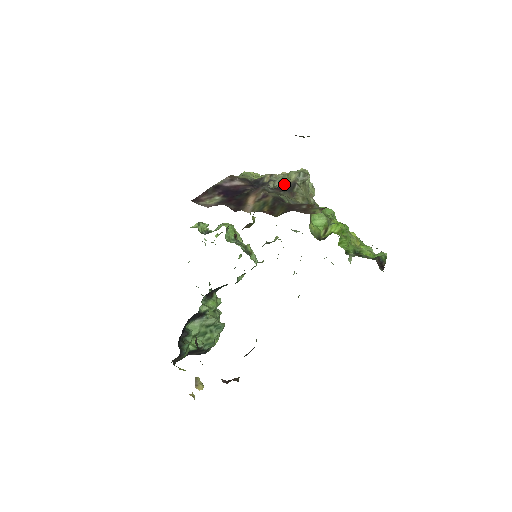
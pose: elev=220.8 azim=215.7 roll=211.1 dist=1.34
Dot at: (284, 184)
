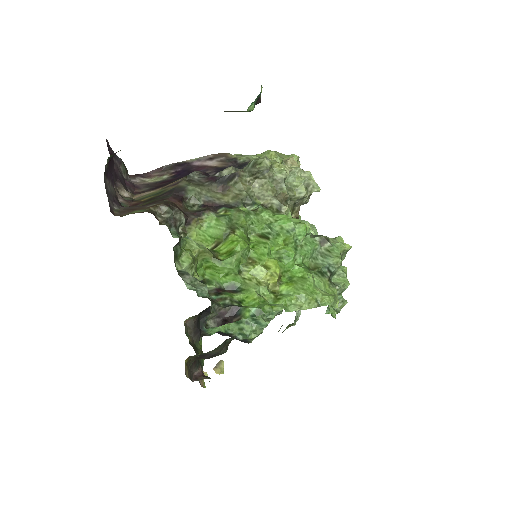
Dot at: occluded
